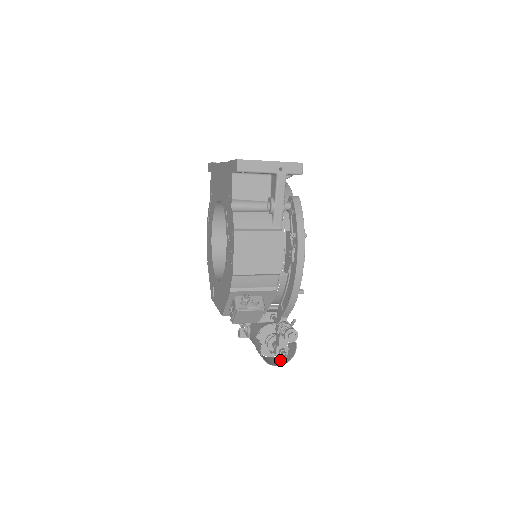
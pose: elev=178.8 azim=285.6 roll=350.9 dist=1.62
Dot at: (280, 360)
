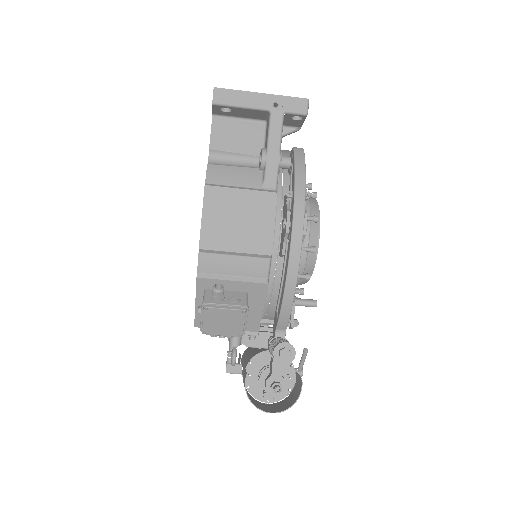
Dot at: (278, 407)
